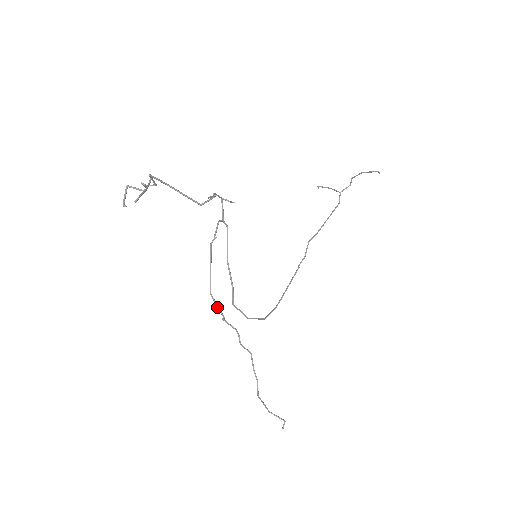
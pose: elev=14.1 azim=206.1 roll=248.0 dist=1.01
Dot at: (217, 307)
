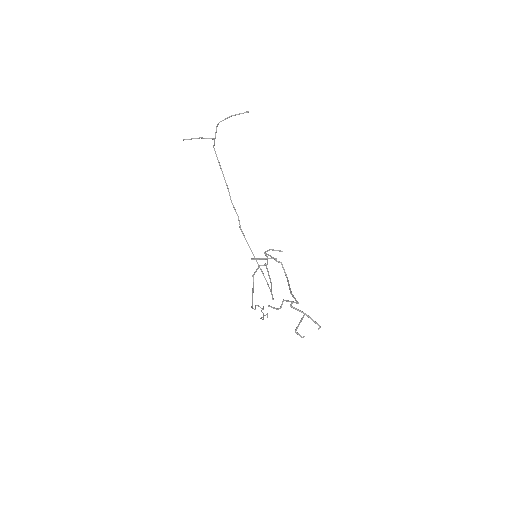
Dot at: occluded
